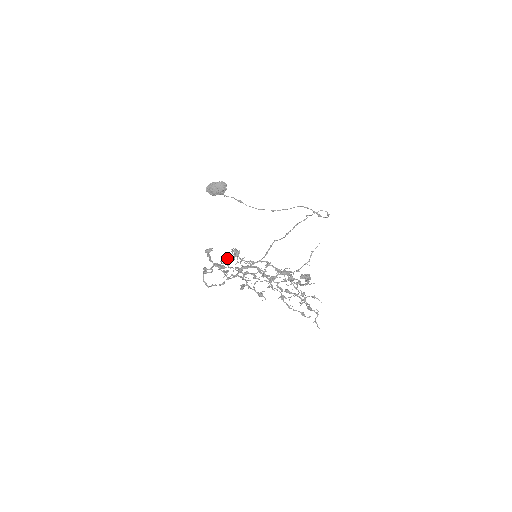
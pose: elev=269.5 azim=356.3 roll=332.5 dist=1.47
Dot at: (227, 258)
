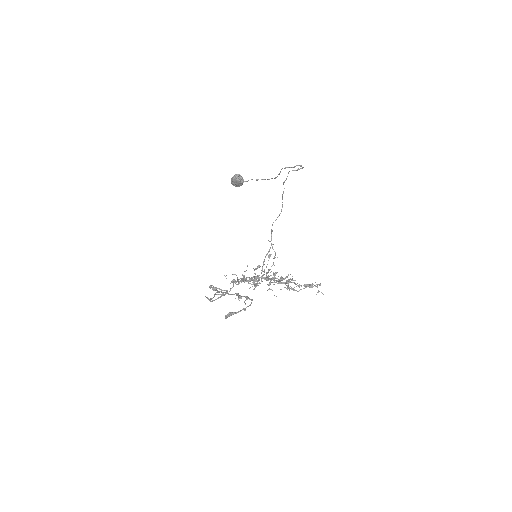
Dot at: occluded
